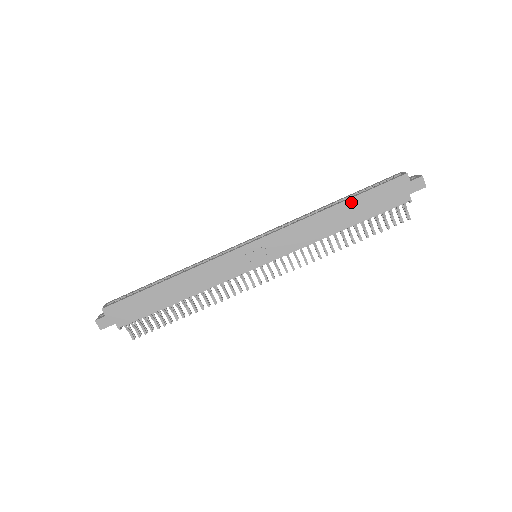
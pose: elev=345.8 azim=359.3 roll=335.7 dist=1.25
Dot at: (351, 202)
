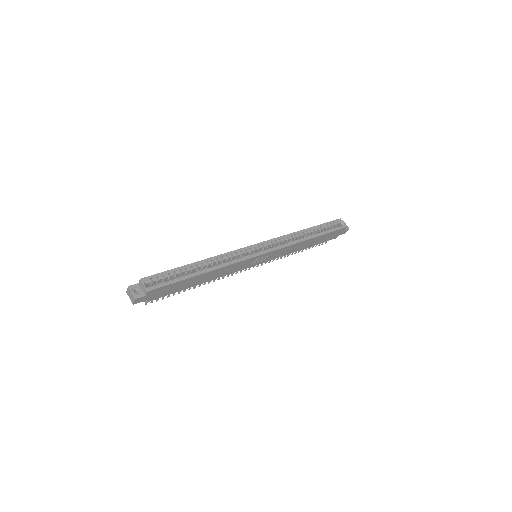
Dot at: (319, 237)
